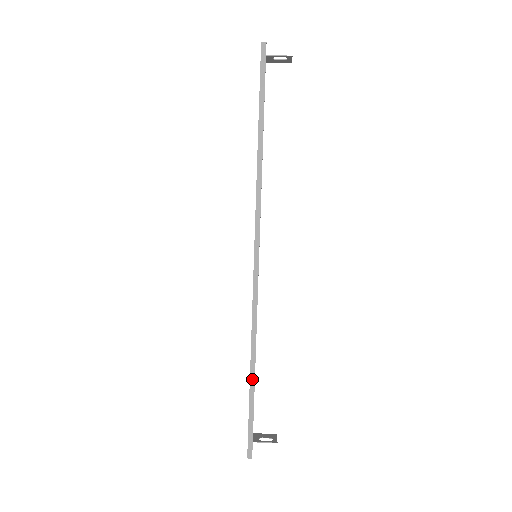
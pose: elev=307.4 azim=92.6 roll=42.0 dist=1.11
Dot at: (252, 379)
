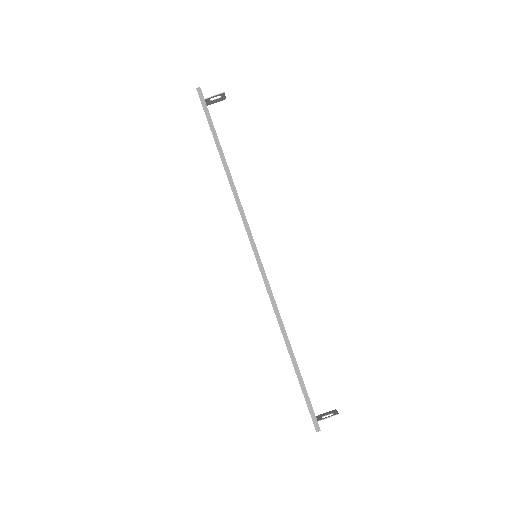
Dot at: (293, 358)
